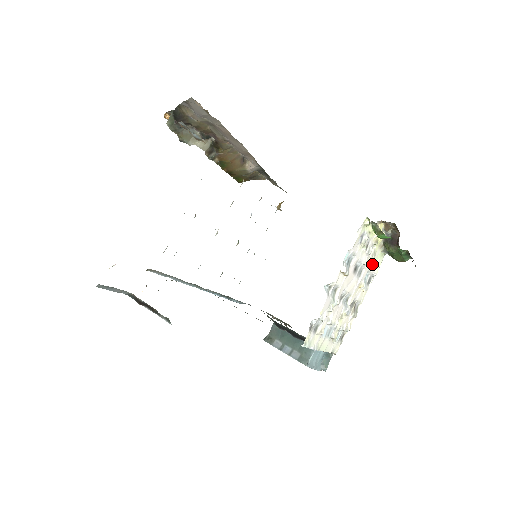
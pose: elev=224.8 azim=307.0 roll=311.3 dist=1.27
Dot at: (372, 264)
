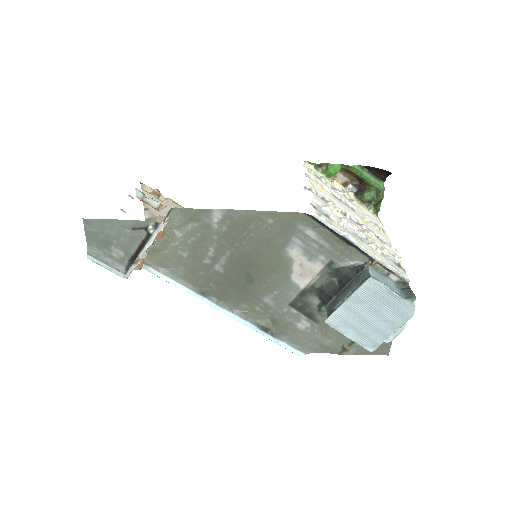
Dot at: (365, 214)
